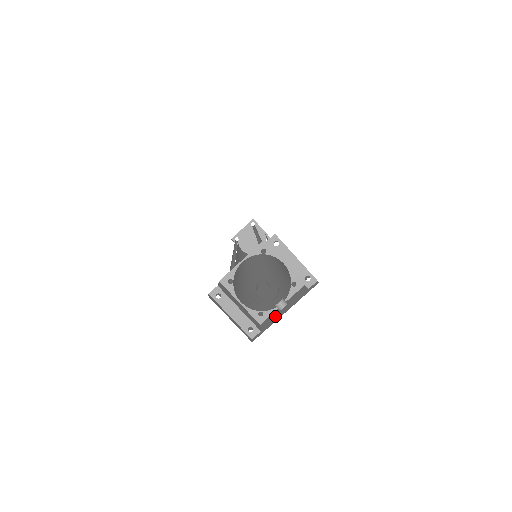
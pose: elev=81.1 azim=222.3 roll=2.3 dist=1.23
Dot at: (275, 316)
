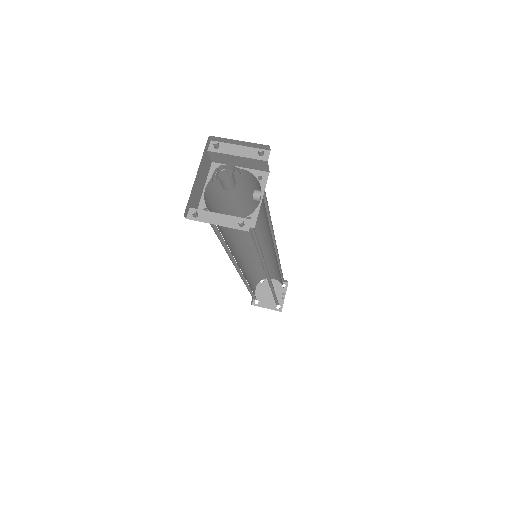
Dot at: occluded
